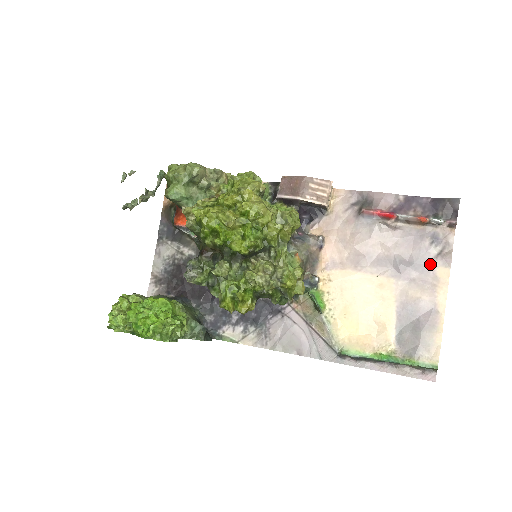
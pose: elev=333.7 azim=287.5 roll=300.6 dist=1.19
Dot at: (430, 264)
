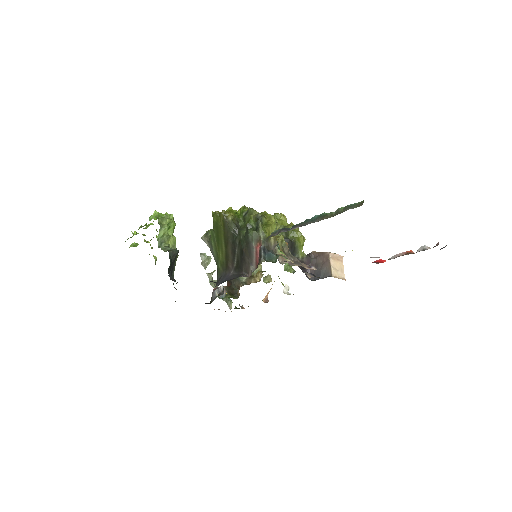
Dot at: occluded
